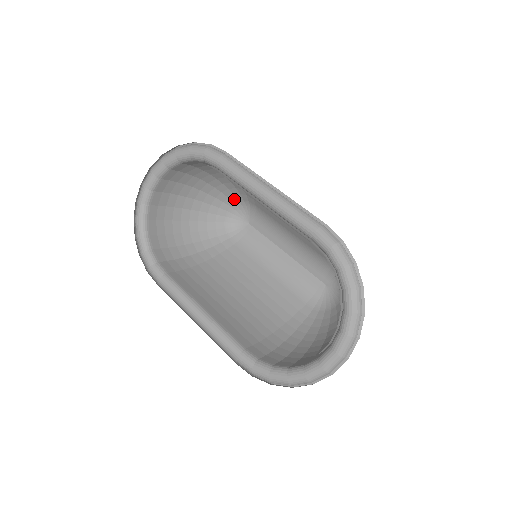
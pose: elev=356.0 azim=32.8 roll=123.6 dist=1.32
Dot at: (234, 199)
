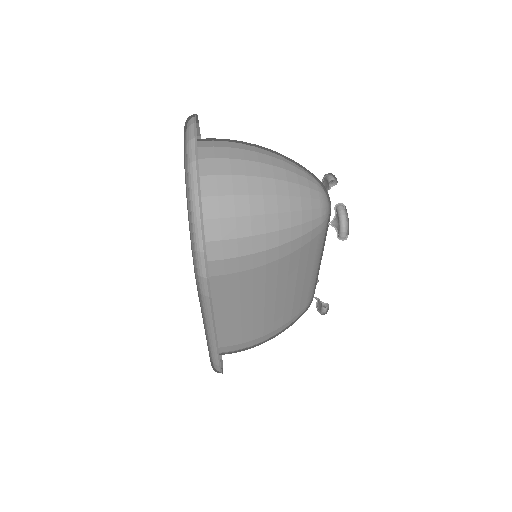
Dot at: (318, 204)
